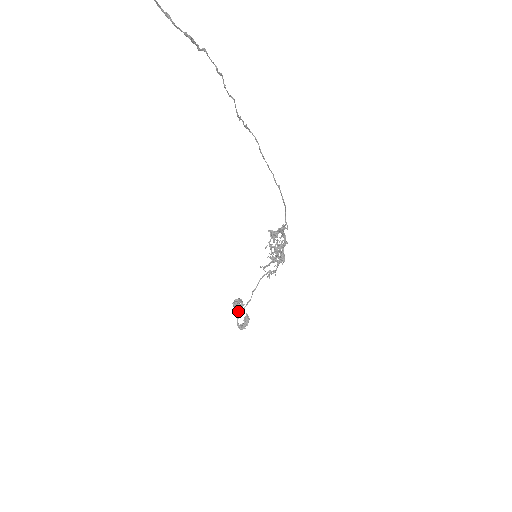
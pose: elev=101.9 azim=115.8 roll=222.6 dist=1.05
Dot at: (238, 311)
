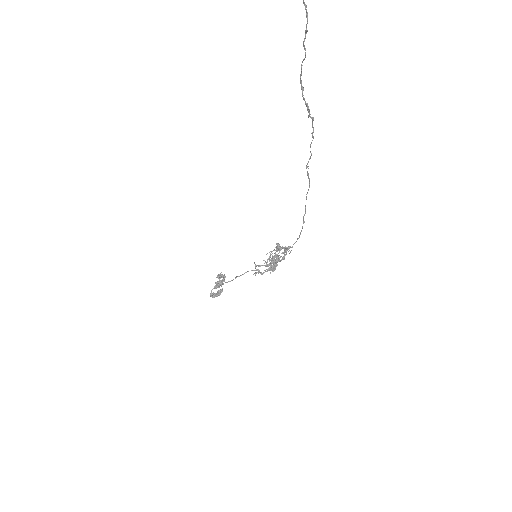
Dot at: (218, 283)
